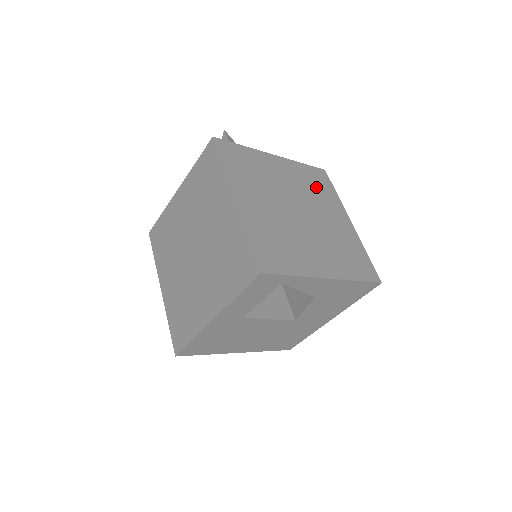
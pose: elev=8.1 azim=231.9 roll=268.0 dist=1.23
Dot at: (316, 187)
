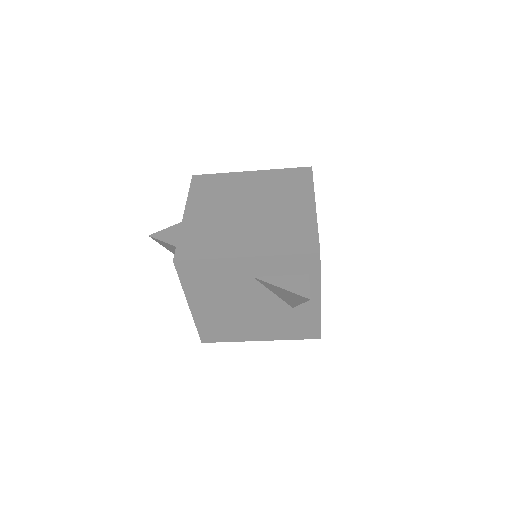
Dot at: occluded
